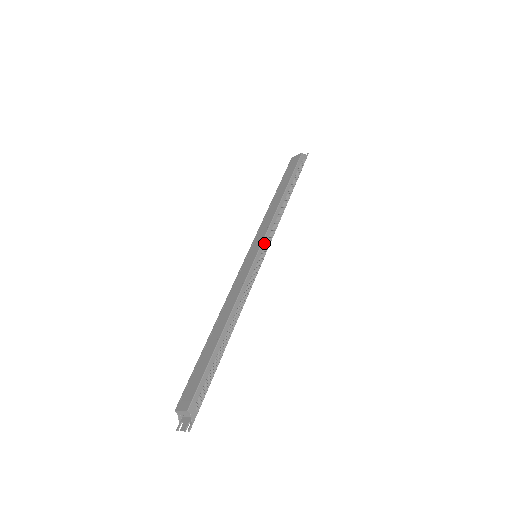
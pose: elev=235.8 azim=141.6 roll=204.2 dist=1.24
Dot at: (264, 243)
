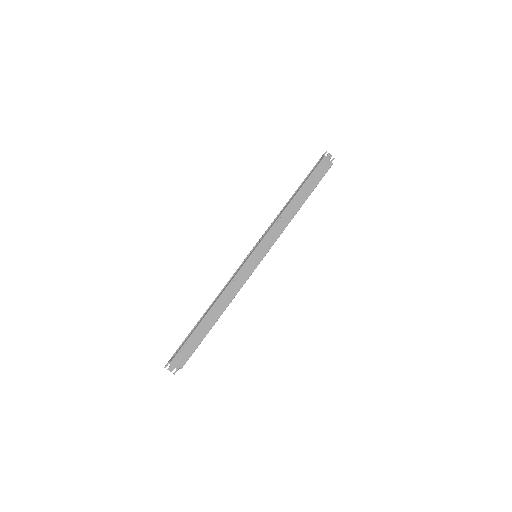
Dot at: (267, 252)
